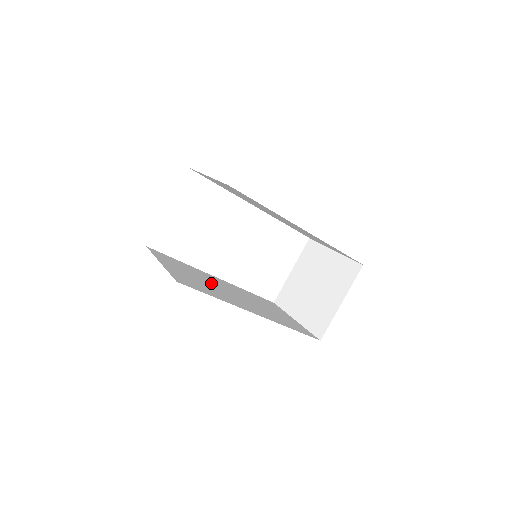
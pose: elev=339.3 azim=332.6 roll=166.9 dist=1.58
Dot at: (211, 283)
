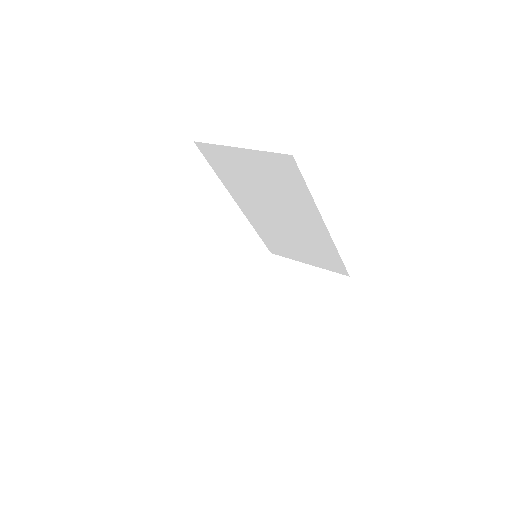
Dot at: occluded
